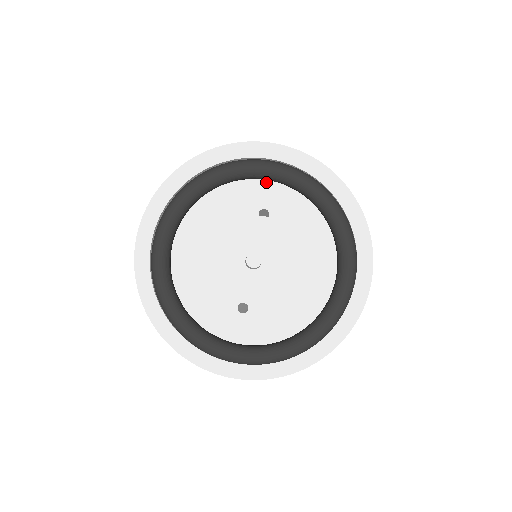
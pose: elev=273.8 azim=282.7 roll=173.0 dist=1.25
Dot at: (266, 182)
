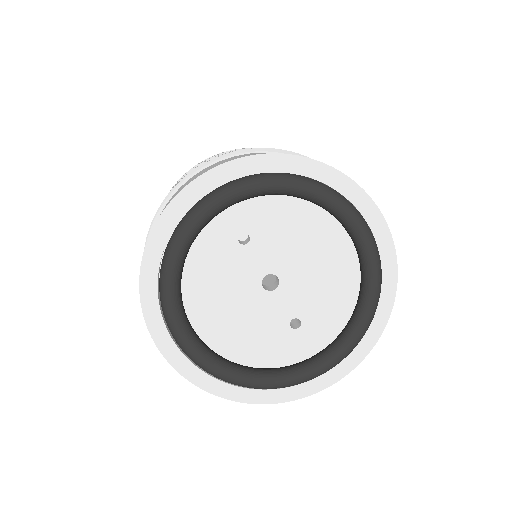
Dot at: occluded
